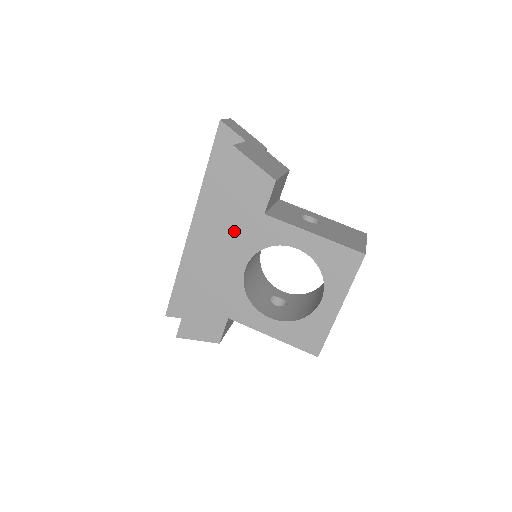
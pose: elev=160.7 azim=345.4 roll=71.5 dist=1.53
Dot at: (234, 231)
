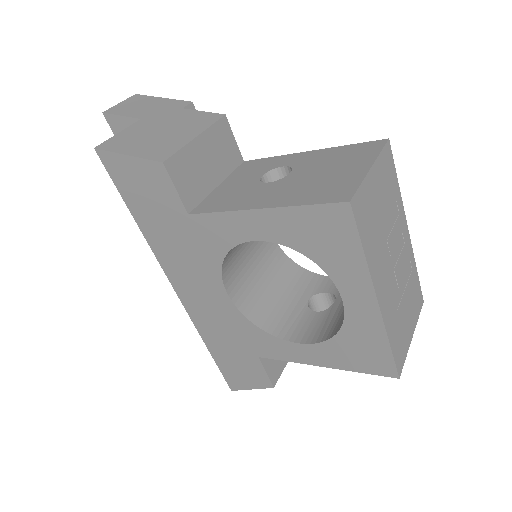
Dot at: (180, 253)
